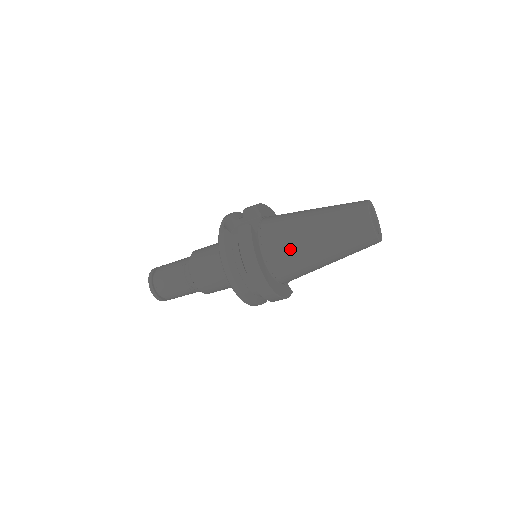
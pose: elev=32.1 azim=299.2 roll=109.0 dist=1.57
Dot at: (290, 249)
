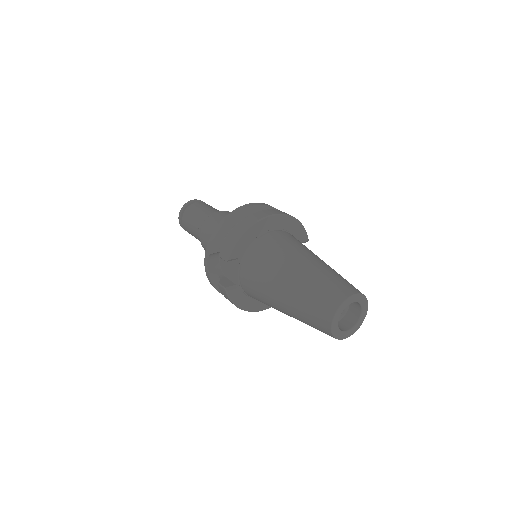
Dot at: occluded
